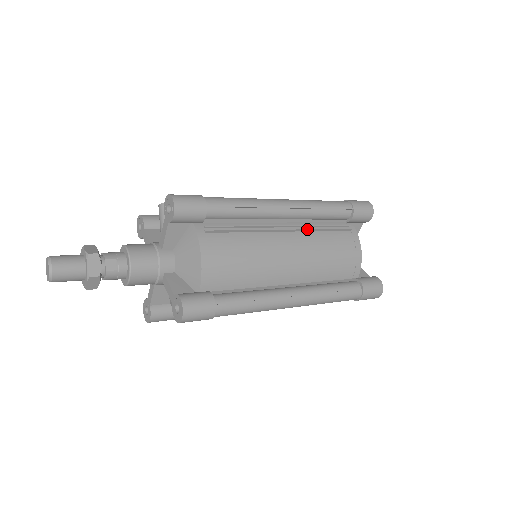
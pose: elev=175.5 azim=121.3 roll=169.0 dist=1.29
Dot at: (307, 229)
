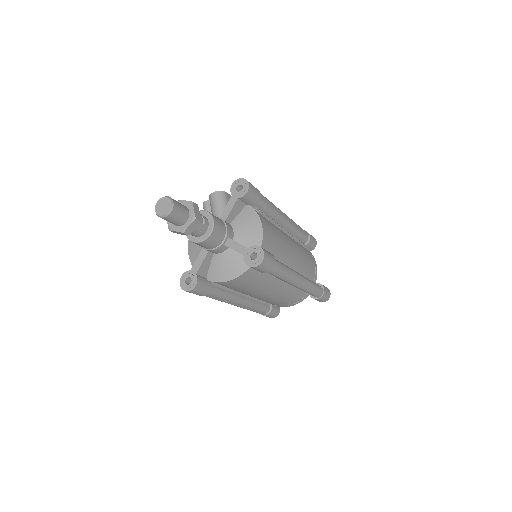
Dot at: occluded
